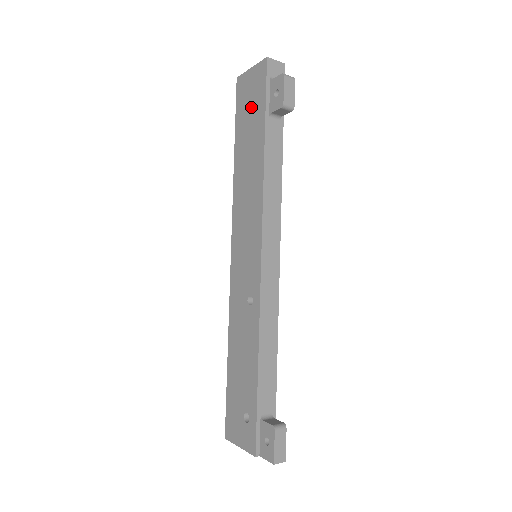
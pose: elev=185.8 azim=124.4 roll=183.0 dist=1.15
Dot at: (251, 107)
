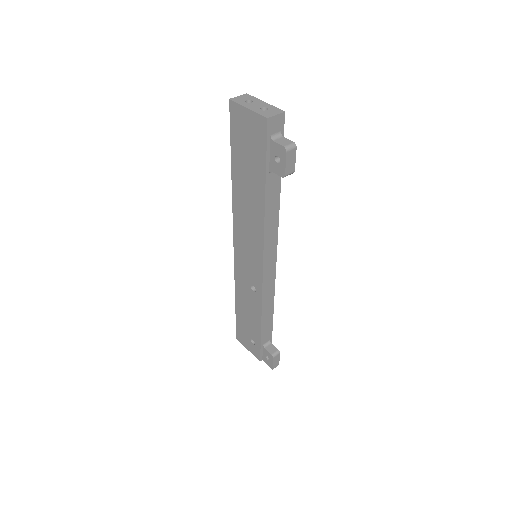
Dot at: (249, 150)
